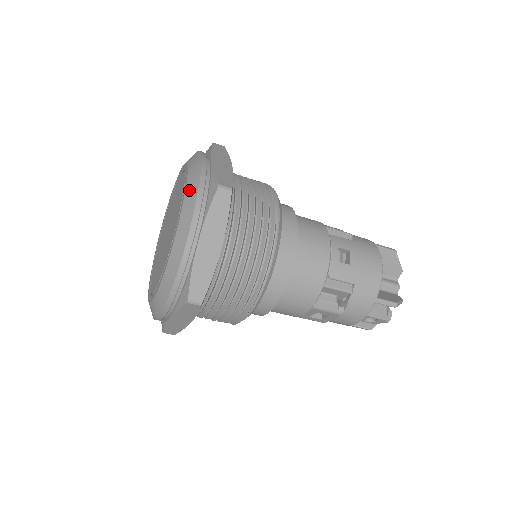
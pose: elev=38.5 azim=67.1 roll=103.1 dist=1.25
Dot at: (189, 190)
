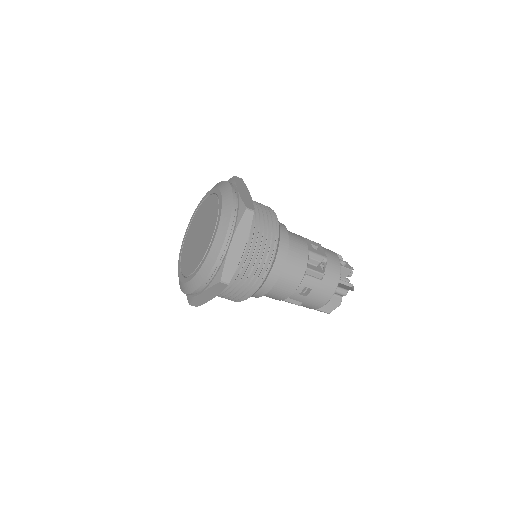
Dot at: (206, 264)
